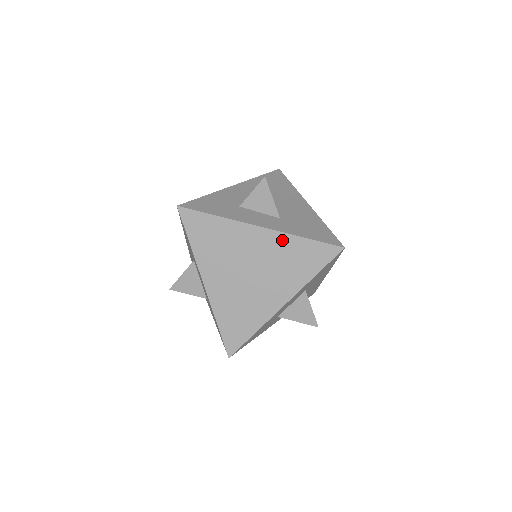
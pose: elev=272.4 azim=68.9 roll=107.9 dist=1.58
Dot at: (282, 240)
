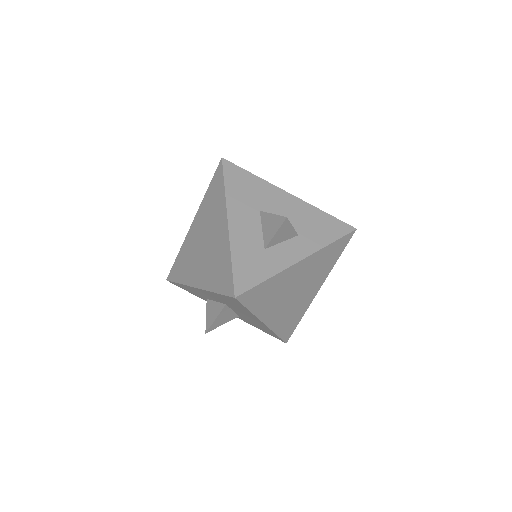
Dot at: (317, 256)
